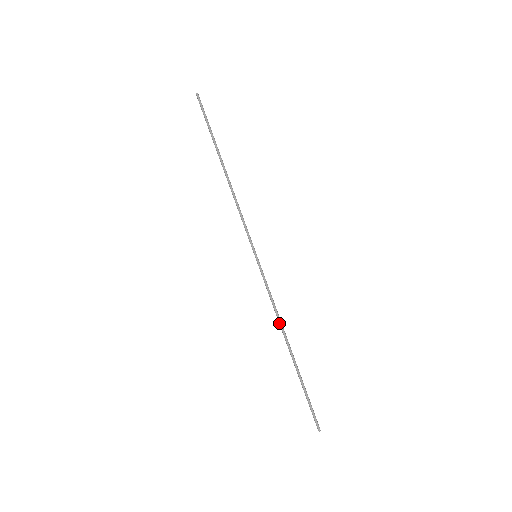
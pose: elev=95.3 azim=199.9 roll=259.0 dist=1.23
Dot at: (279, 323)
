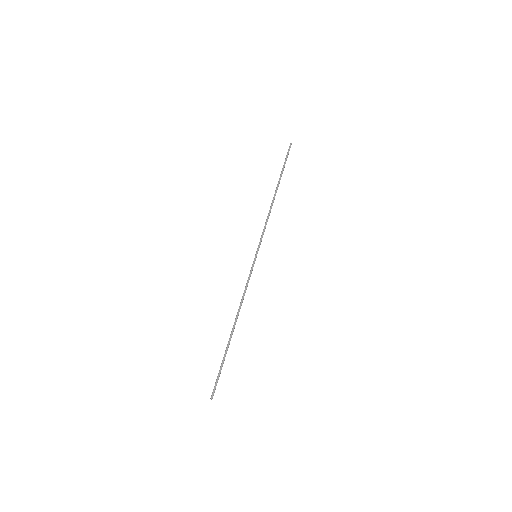
Dot at: (240, 307)
